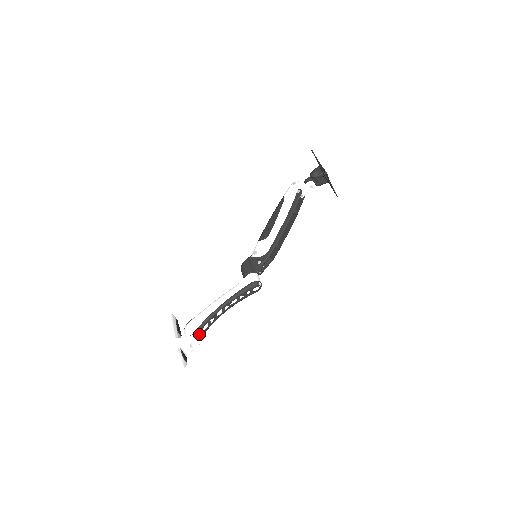
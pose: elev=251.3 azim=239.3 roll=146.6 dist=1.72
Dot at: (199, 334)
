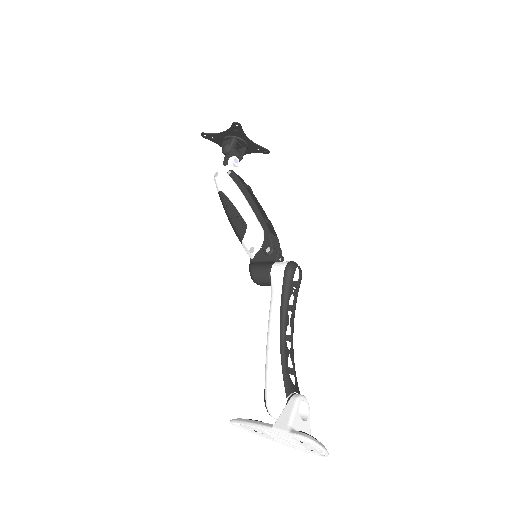
Dot at: (294, 393)
